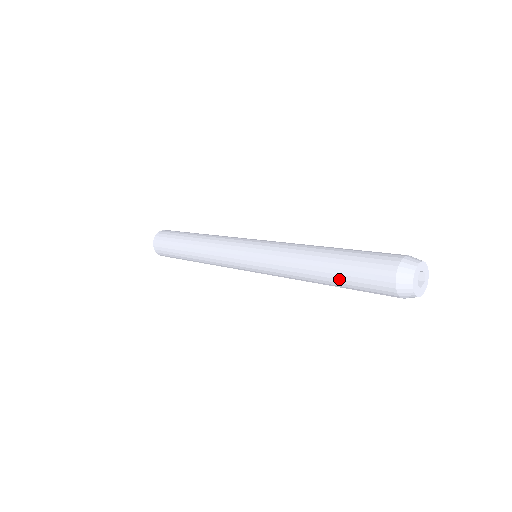
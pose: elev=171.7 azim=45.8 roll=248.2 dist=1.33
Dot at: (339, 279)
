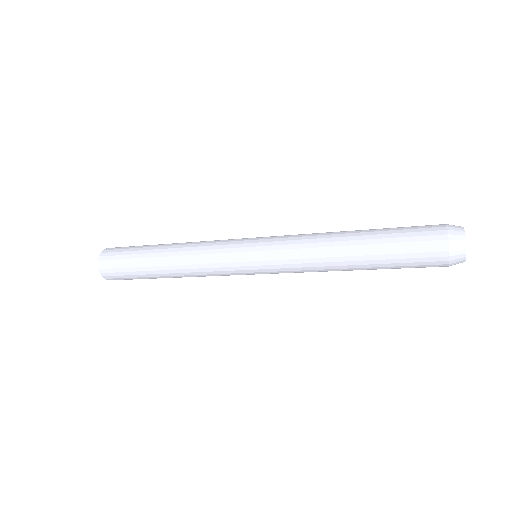
Dot at: (382, 267)
